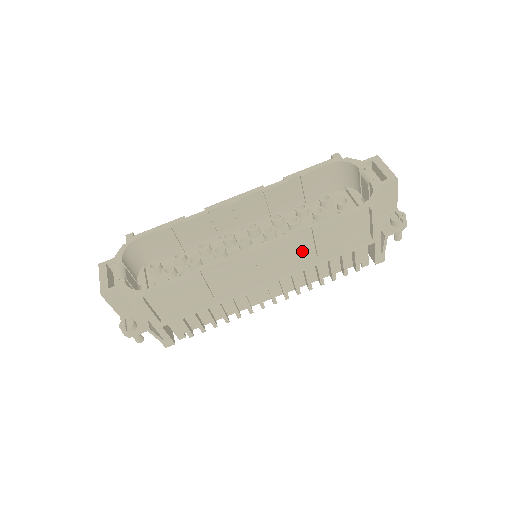
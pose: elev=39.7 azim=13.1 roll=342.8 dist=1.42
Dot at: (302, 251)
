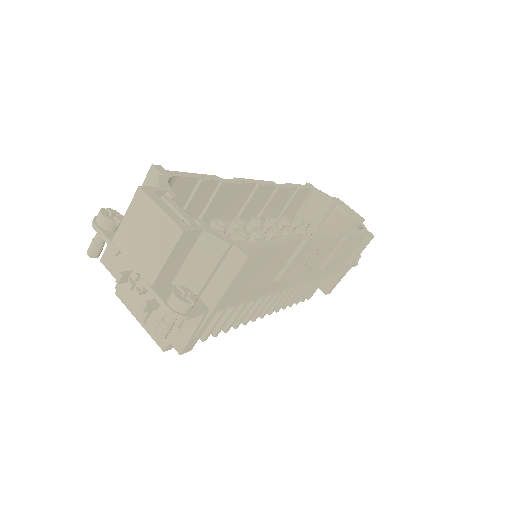
Dot at: occluded
